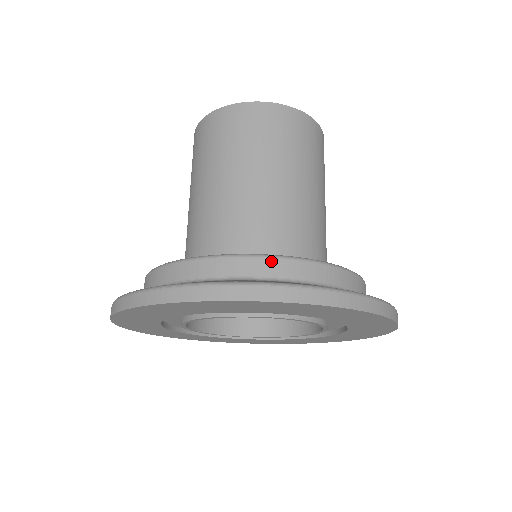
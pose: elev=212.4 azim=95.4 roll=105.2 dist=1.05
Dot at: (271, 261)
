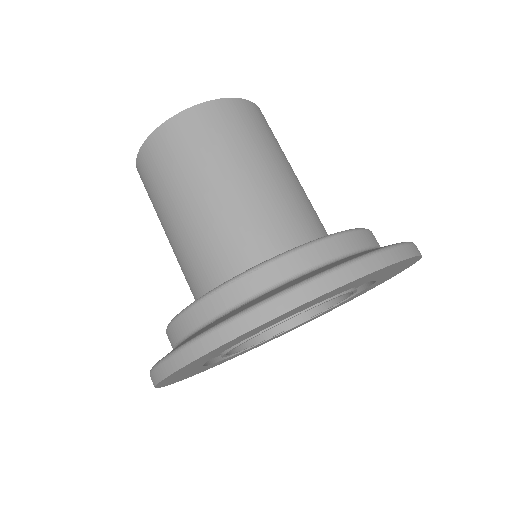
Dot at: (357, 234)
